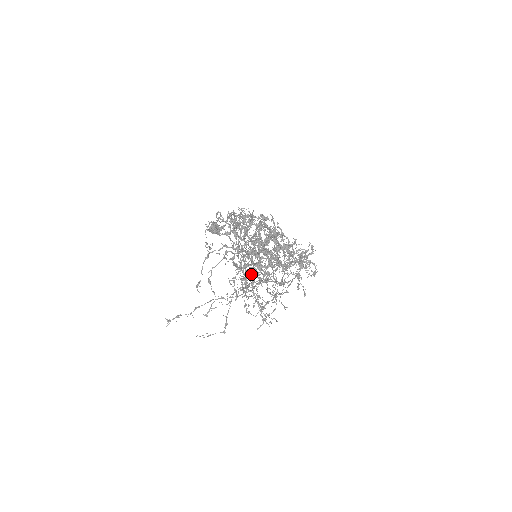
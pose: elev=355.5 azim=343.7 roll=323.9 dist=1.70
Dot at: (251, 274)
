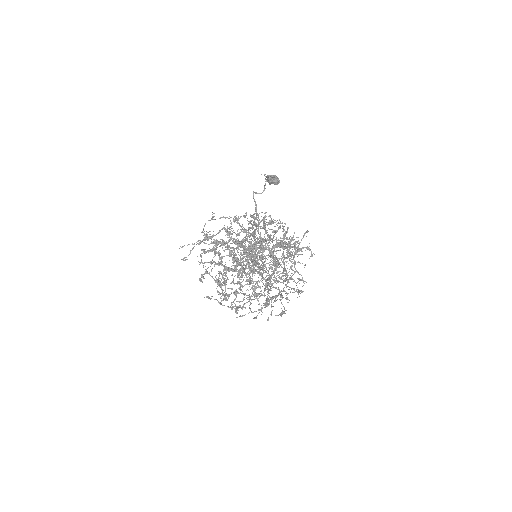
Dot at: occluded
